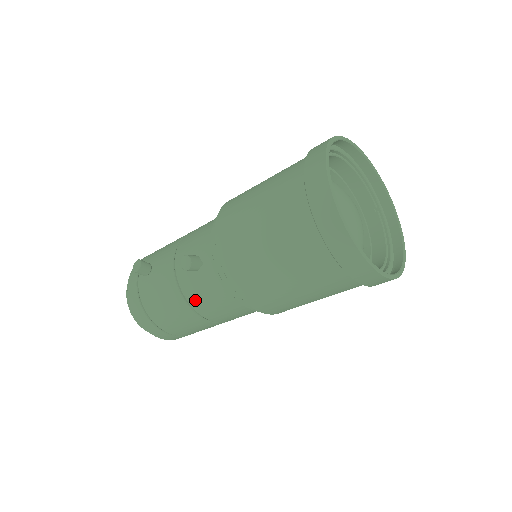
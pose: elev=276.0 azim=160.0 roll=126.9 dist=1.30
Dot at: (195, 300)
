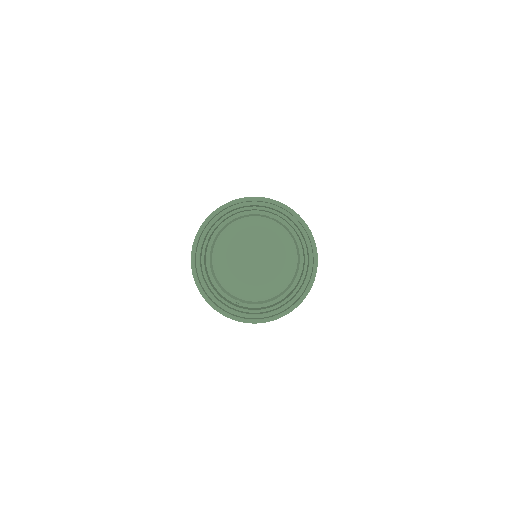
Dot at: occluded
